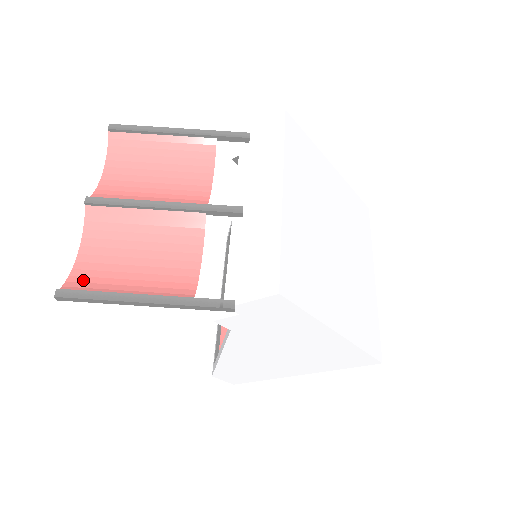
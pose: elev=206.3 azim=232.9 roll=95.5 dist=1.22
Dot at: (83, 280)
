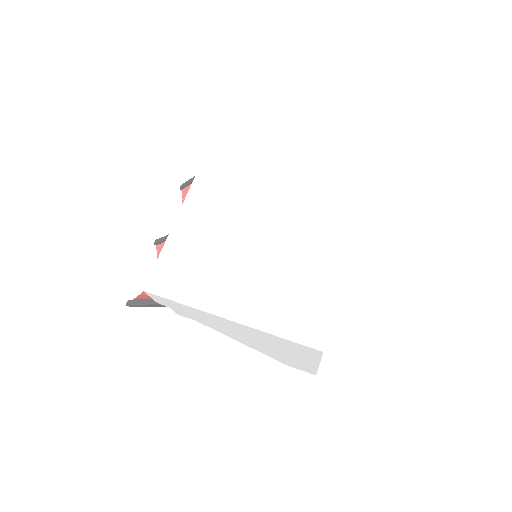
Dot at: (143, 293)
